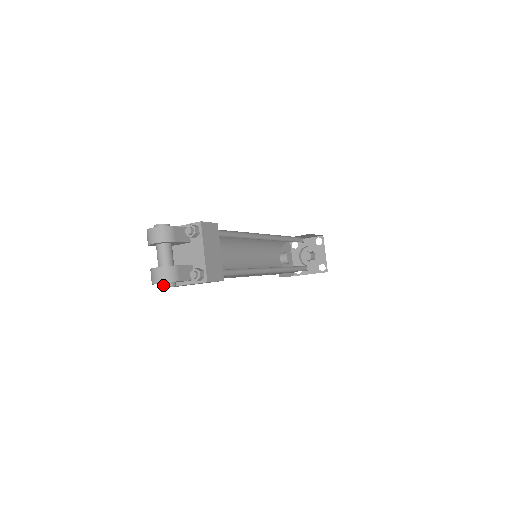
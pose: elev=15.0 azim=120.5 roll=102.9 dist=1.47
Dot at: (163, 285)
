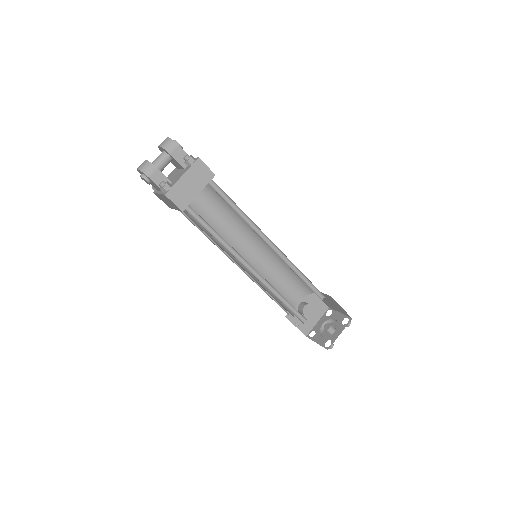
Dot at: (141, 175)
